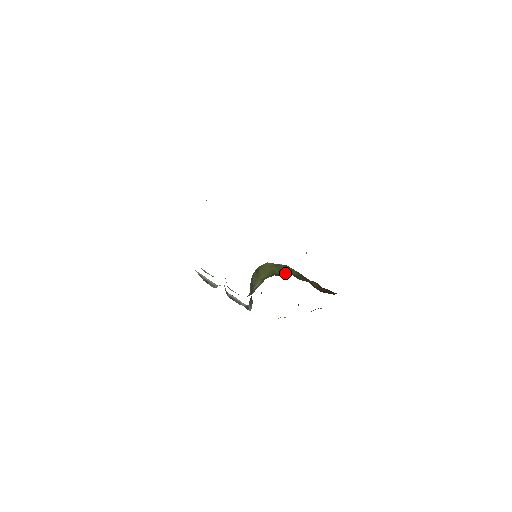
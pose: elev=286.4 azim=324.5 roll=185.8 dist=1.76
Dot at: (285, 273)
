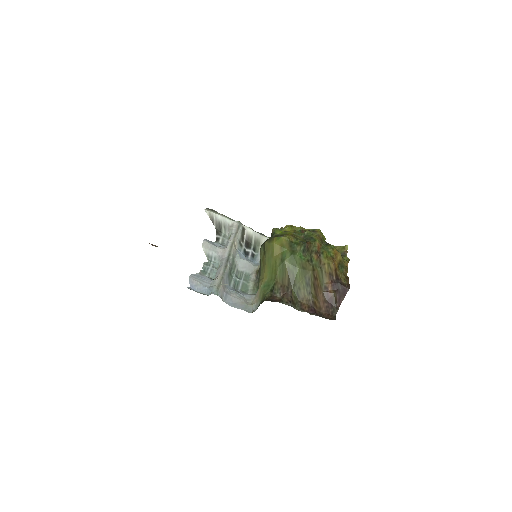
Dot at: (287, 284)
